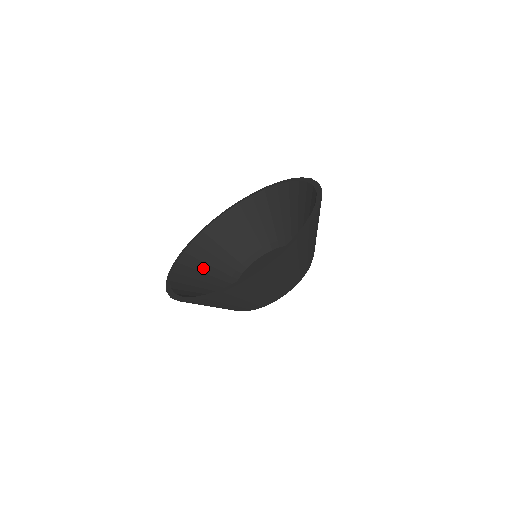
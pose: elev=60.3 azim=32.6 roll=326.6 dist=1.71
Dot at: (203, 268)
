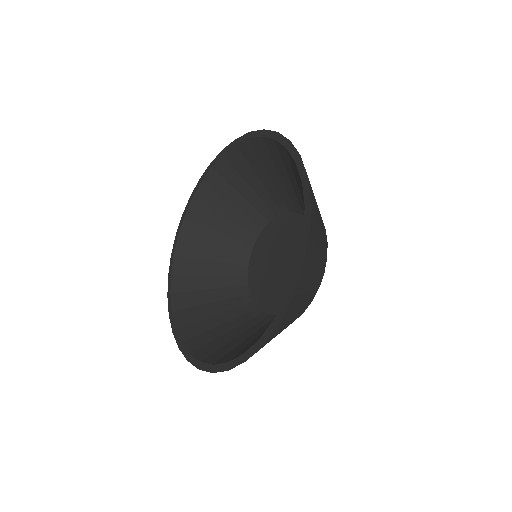
Dot at: (215, 223)
